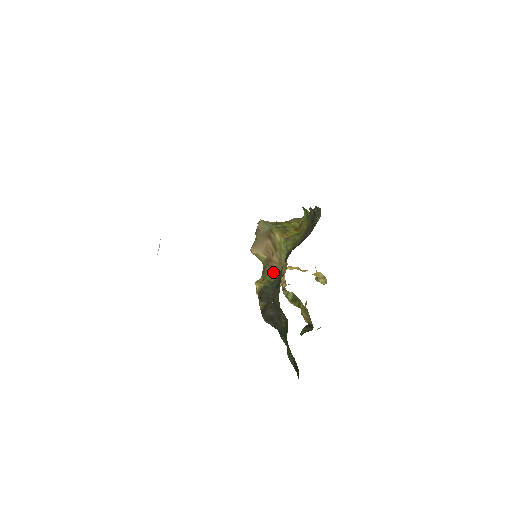
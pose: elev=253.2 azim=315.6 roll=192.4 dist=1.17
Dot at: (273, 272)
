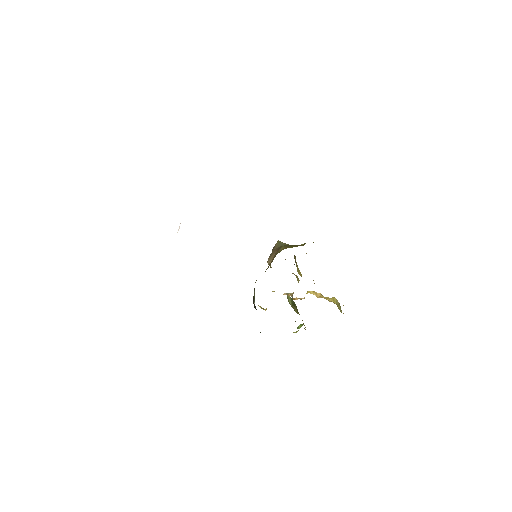
Dot at: occluded
